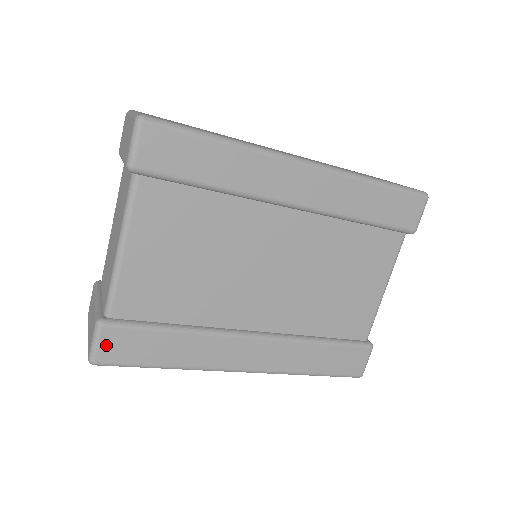
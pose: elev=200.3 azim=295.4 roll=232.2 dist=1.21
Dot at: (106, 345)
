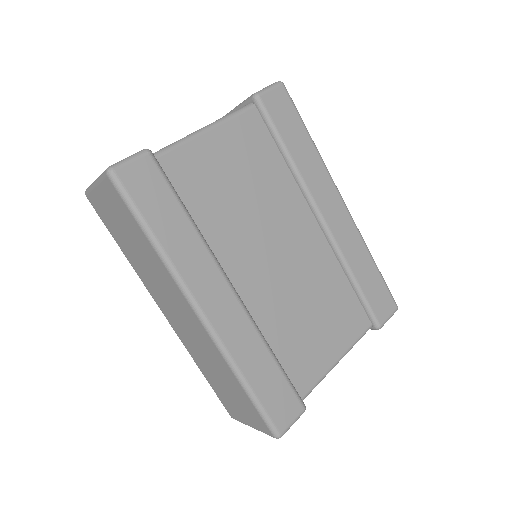
Dot at: (136, 168)
